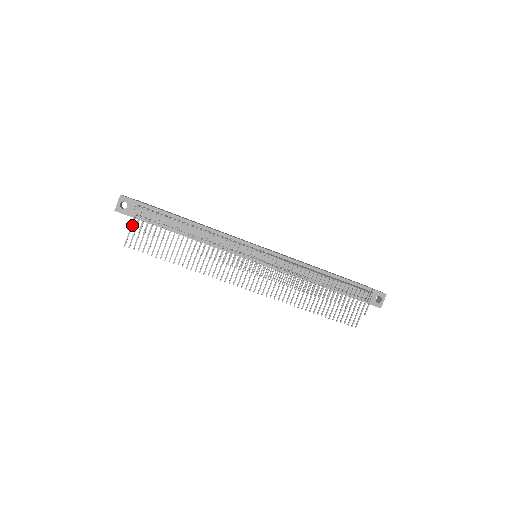
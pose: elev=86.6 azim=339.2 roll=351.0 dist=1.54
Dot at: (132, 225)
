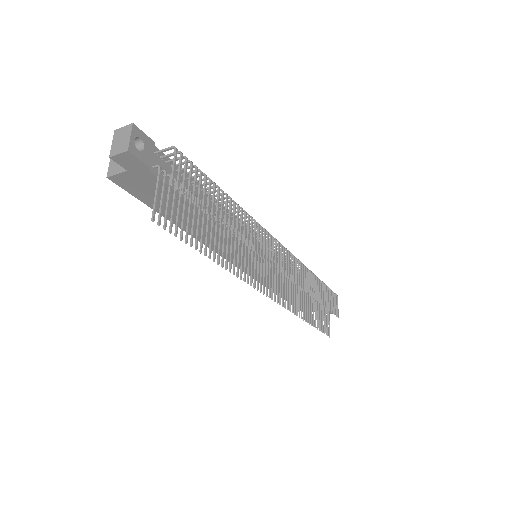
Dot at: (159, 182)
